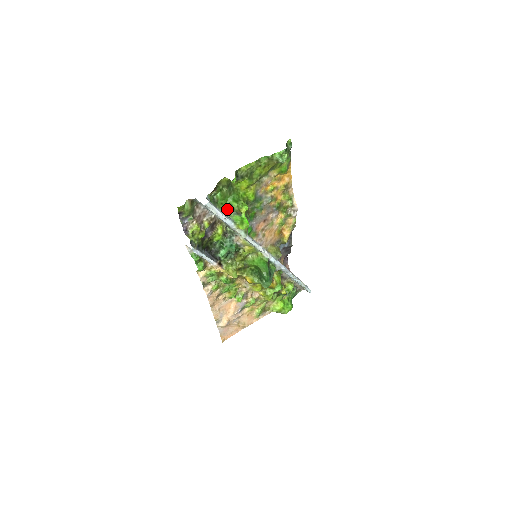
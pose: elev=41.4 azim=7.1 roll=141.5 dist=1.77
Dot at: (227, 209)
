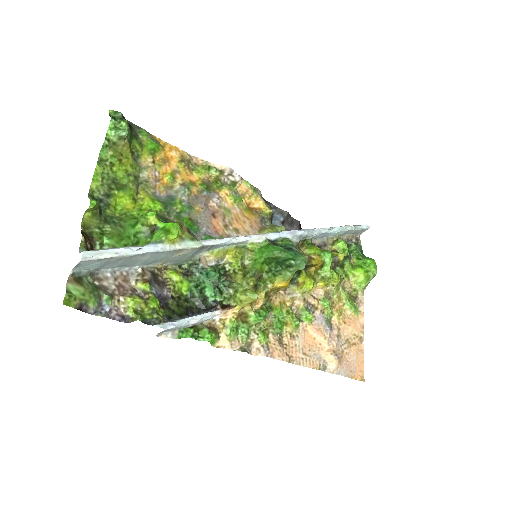
Dot at: (138, 243)
